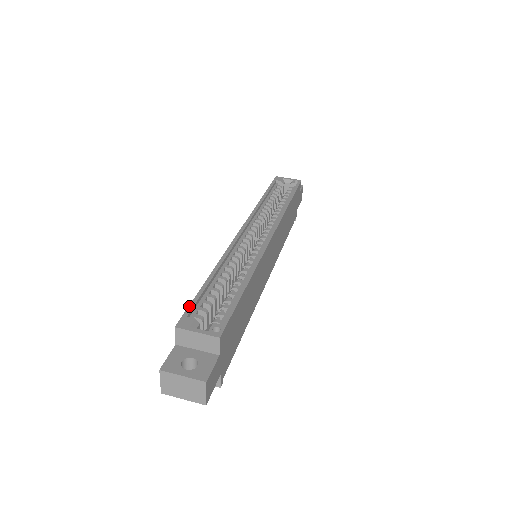
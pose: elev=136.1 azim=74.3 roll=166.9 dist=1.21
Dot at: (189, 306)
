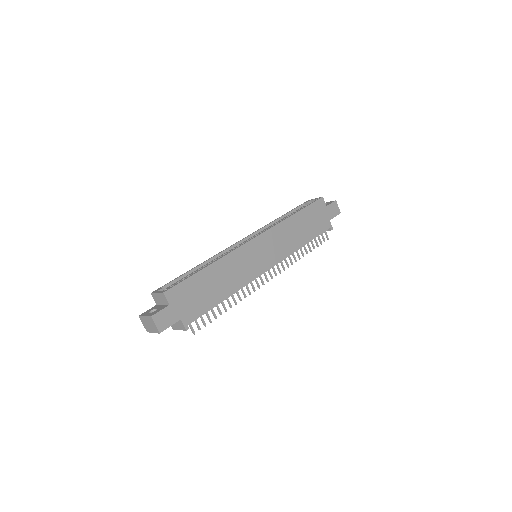
Dot at: (167, 283)
